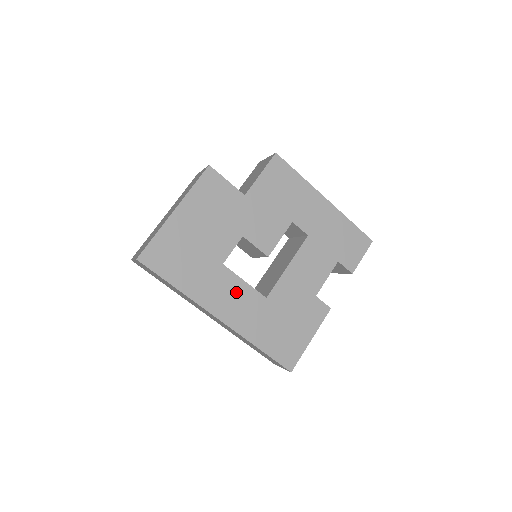
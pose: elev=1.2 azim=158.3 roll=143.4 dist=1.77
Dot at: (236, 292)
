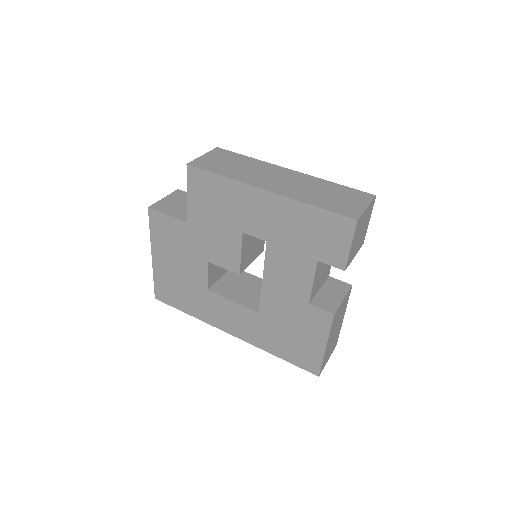
Dot at: (231, 311)
